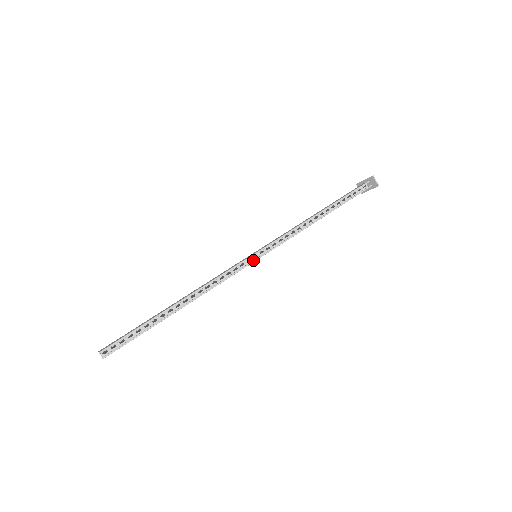
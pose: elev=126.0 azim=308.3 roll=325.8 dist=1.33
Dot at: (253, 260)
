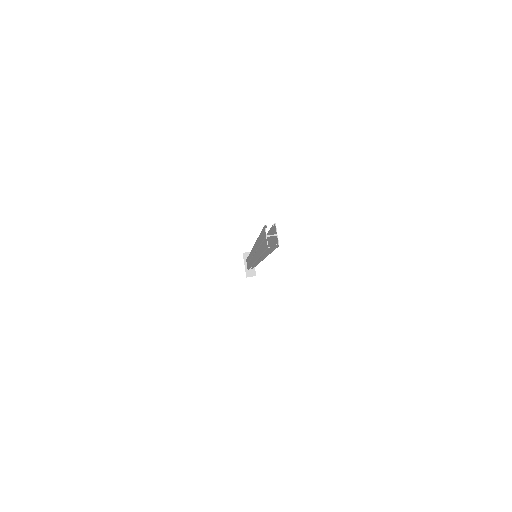
Dot at: occluded
